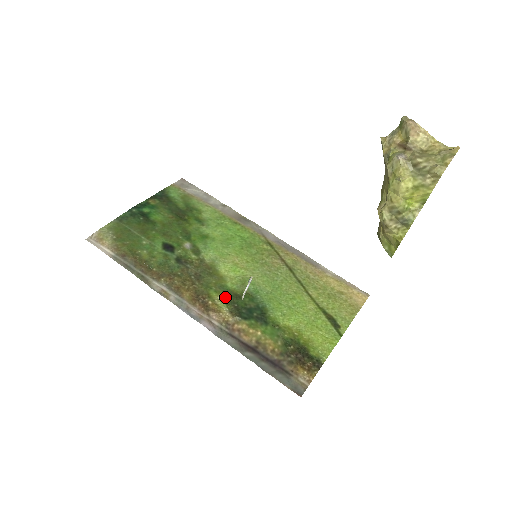
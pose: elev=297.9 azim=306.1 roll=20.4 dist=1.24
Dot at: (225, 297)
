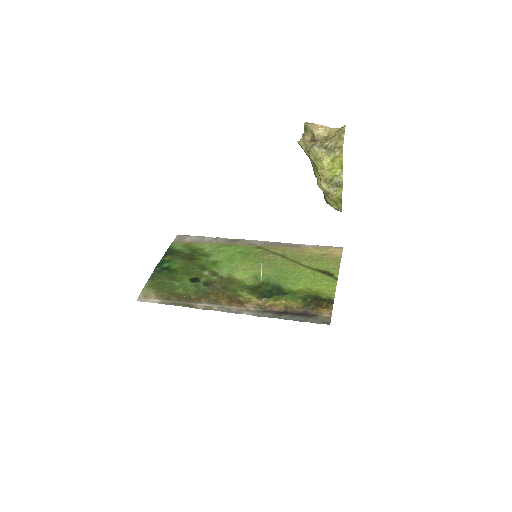
Dot at: (249, 291)
